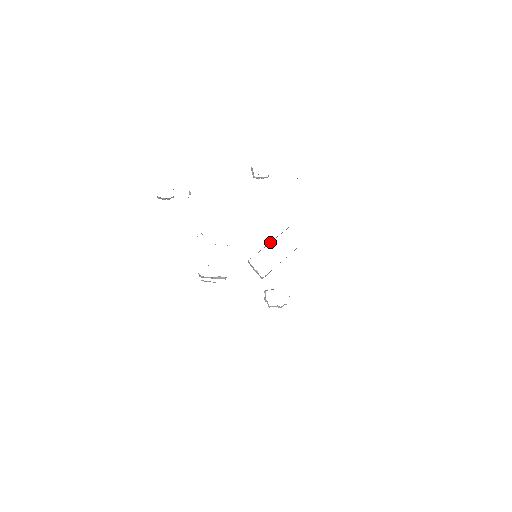
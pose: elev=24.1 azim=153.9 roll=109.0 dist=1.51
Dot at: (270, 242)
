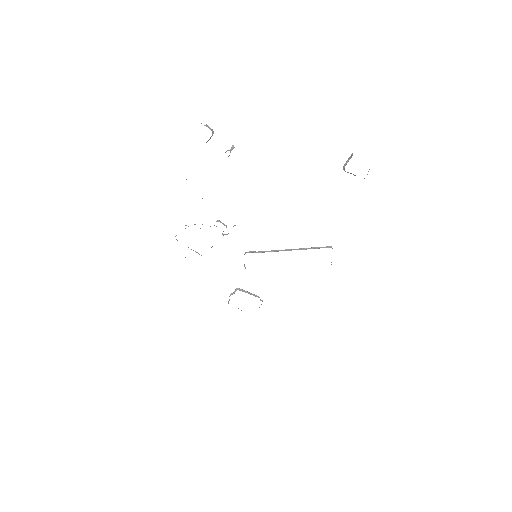
Dot at: (290, 249)
